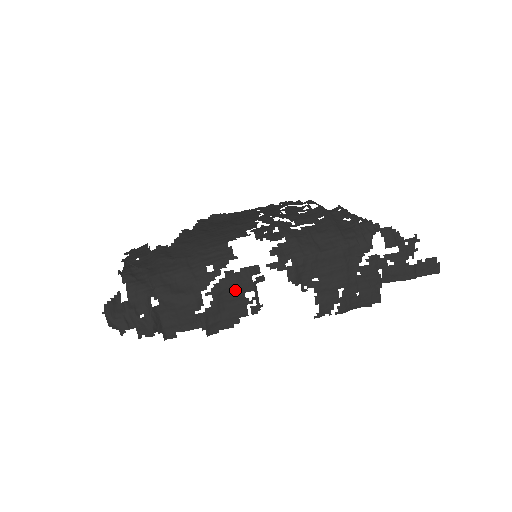
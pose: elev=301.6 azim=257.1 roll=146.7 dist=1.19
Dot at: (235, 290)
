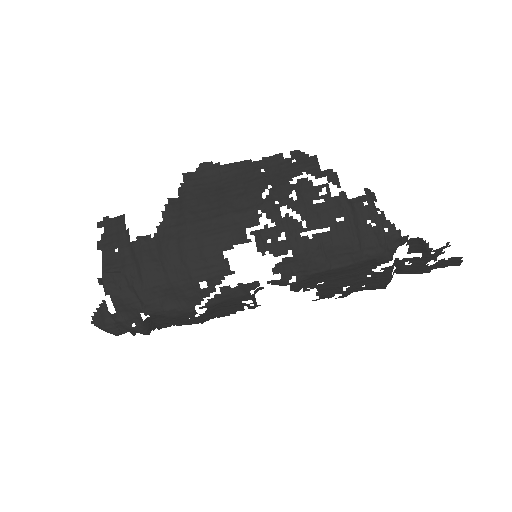
Dot at: (231, 301)
